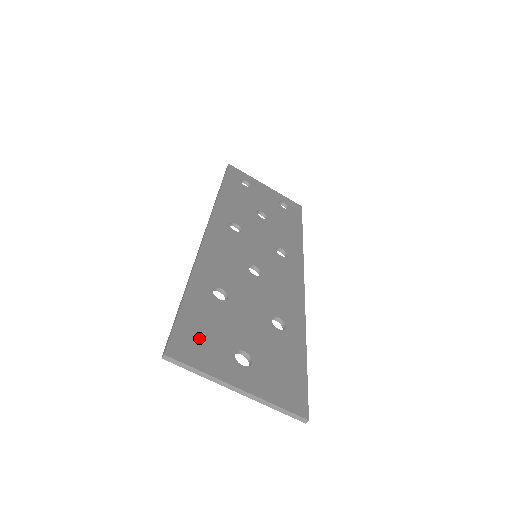
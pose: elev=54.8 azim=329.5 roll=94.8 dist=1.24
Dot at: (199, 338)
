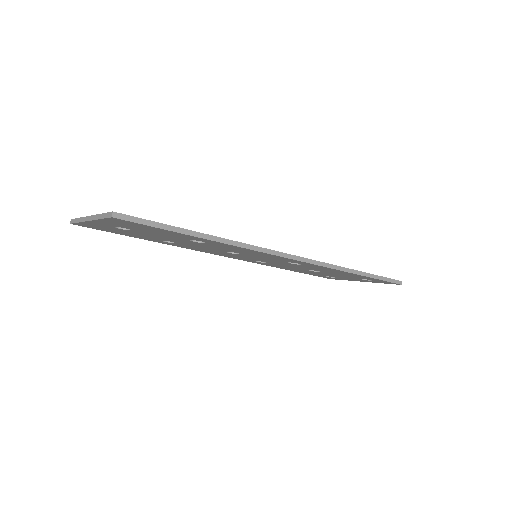
Dot at: occluded
